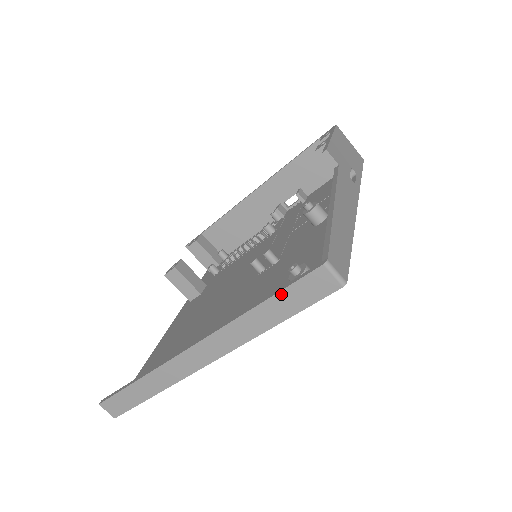
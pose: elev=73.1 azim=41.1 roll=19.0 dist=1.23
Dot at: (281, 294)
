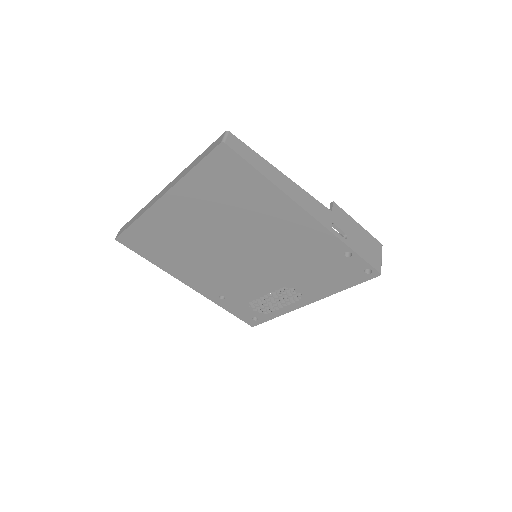
Dot at: (206, 151)
